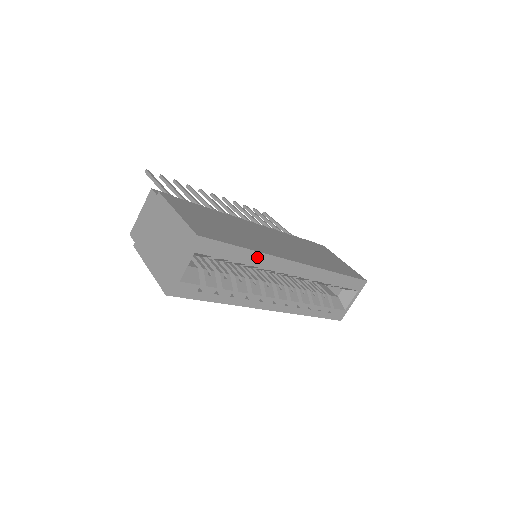
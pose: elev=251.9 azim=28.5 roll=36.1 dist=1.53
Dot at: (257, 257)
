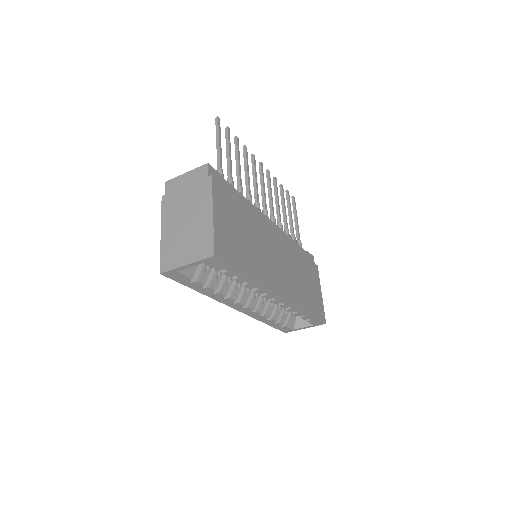
Dot at: (252, 282)
